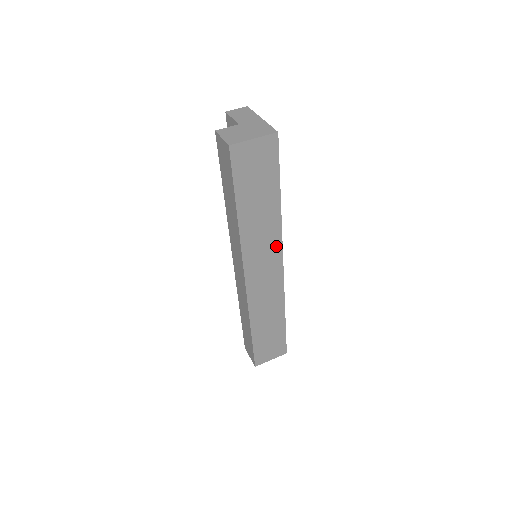
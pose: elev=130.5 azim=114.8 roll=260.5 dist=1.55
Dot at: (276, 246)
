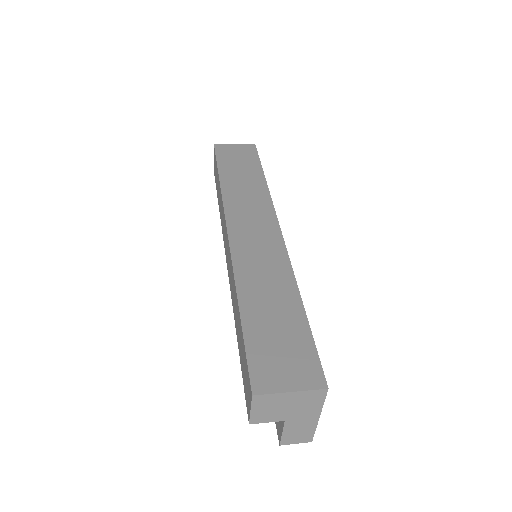
Dot at: (266, 209)
